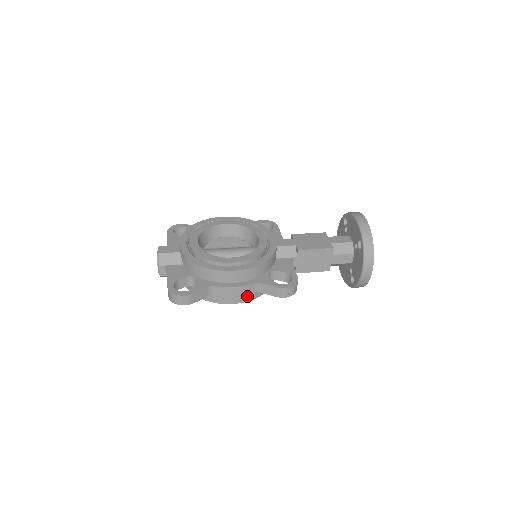
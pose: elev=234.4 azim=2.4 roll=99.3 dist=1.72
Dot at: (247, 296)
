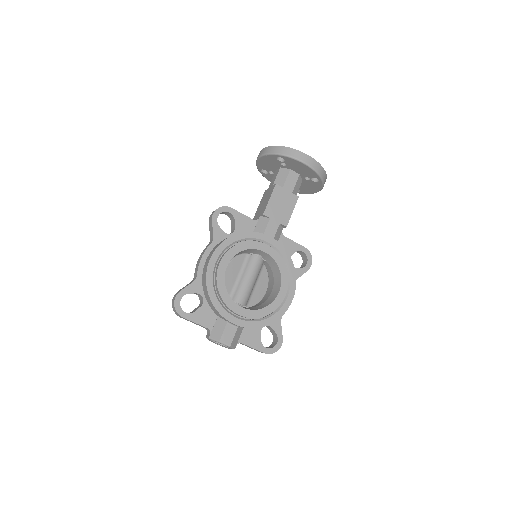
Dot at: occluded
